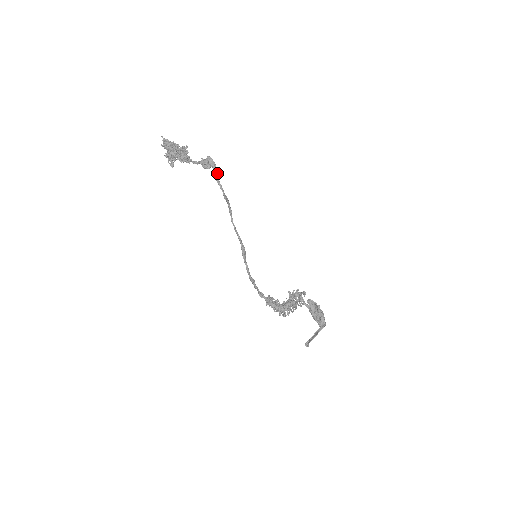
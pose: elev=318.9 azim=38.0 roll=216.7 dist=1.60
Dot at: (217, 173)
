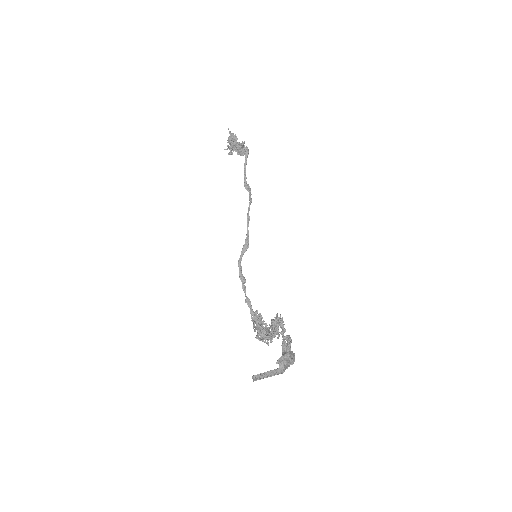
Dot at: occluded
